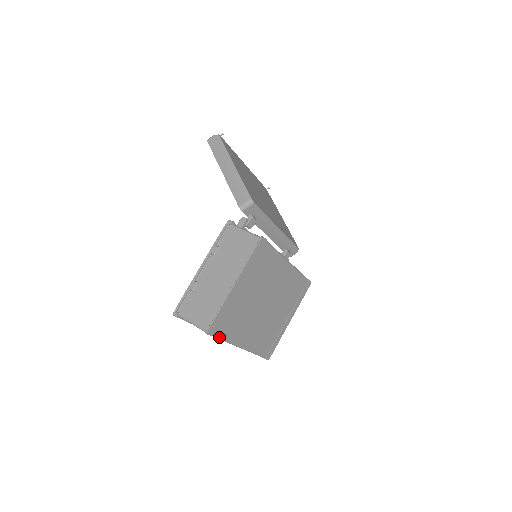
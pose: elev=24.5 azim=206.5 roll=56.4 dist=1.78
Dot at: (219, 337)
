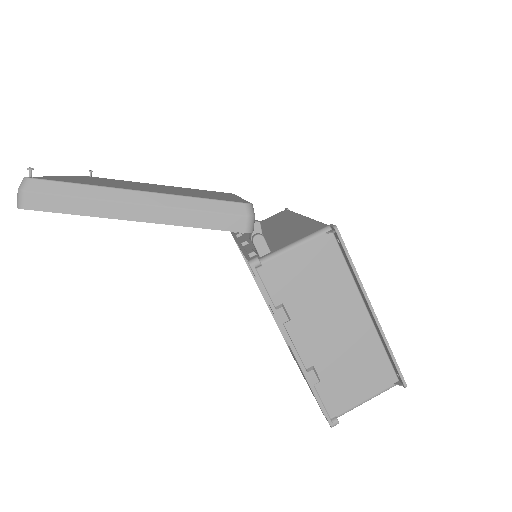
Dot at: occluded
